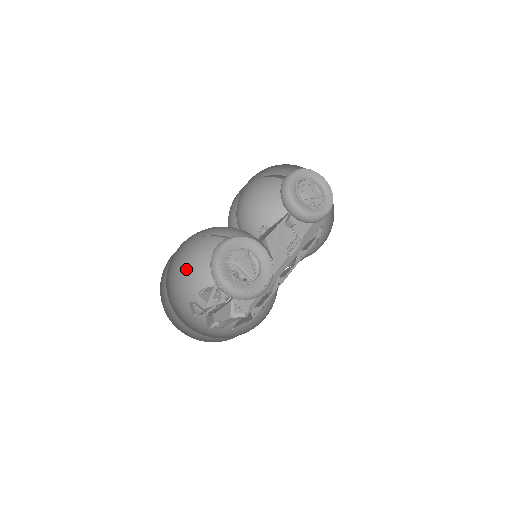
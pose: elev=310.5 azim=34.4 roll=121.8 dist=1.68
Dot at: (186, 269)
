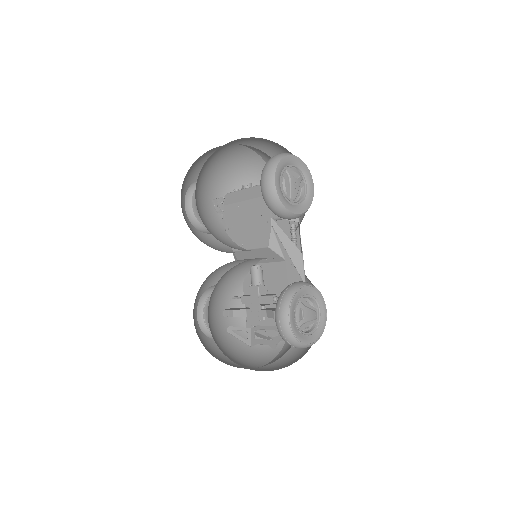
Dot at: (209, 316)
